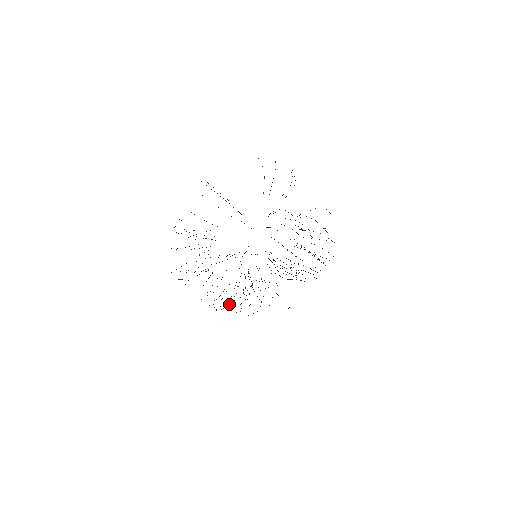
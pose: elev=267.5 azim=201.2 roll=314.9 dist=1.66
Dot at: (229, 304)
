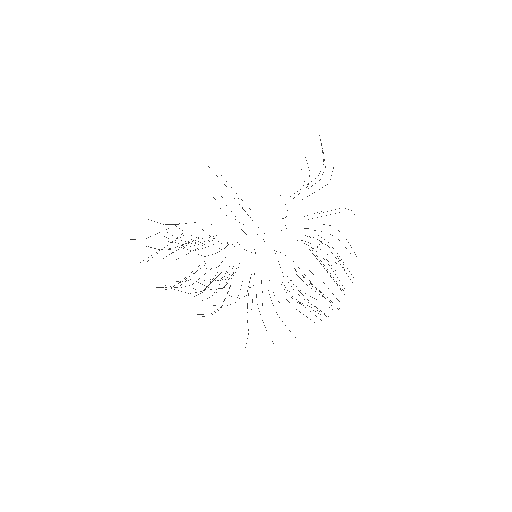
Dot at: occluded
